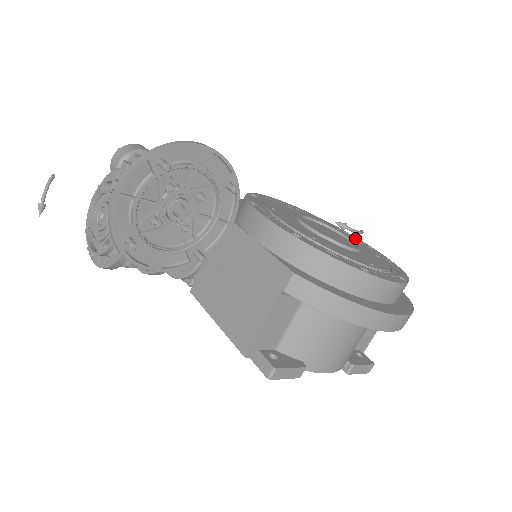
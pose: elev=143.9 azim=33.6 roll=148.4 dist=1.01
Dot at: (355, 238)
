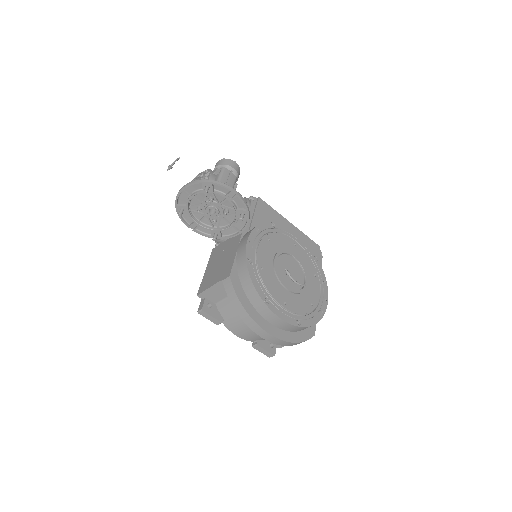
Dot at: (324, 287)
